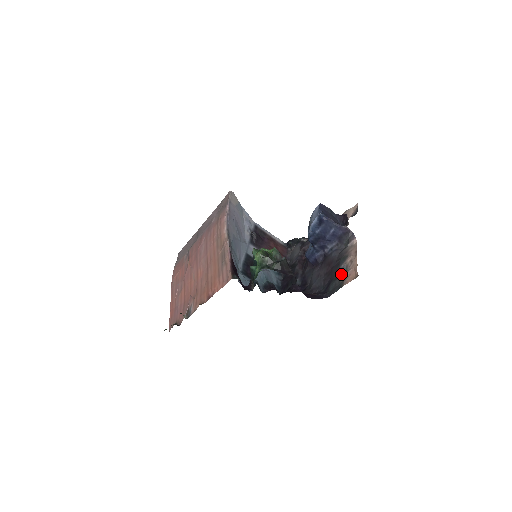
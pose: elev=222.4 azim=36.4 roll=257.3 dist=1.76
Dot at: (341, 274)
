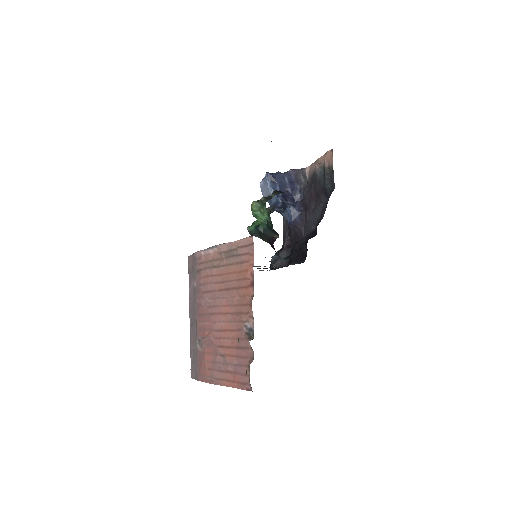
Dot at: (323, 173)
